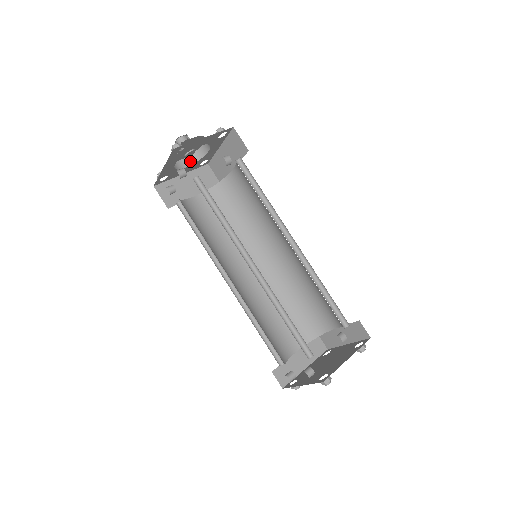
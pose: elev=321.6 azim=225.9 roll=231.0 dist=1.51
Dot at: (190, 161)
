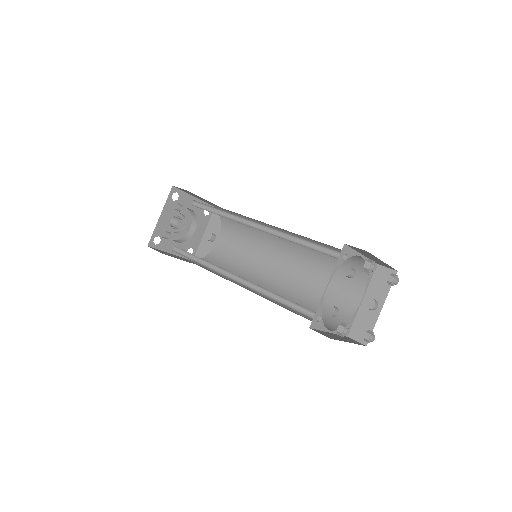
Dot at: (179, 242)
